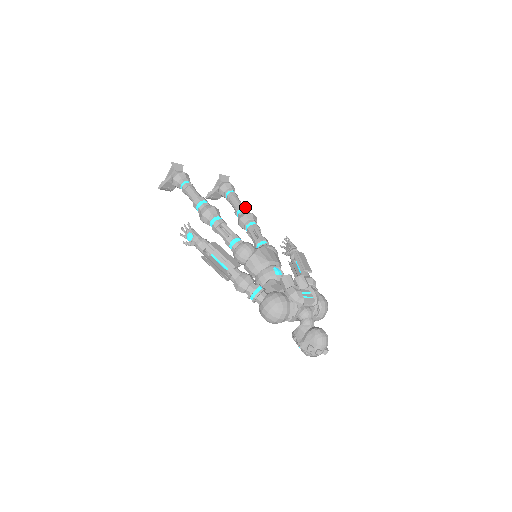
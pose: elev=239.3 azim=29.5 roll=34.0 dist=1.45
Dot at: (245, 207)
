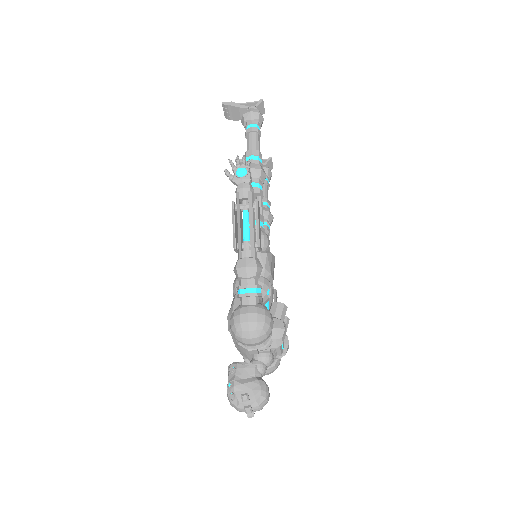
Dot at: occluded
